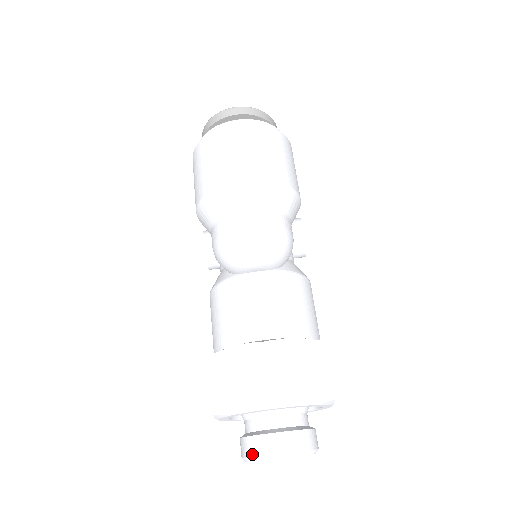
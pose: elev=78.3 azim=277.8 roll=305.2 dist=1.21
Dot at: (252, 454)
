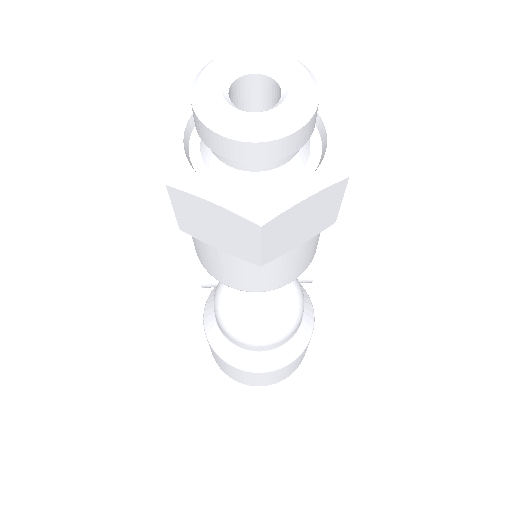
Dot at: occluded
